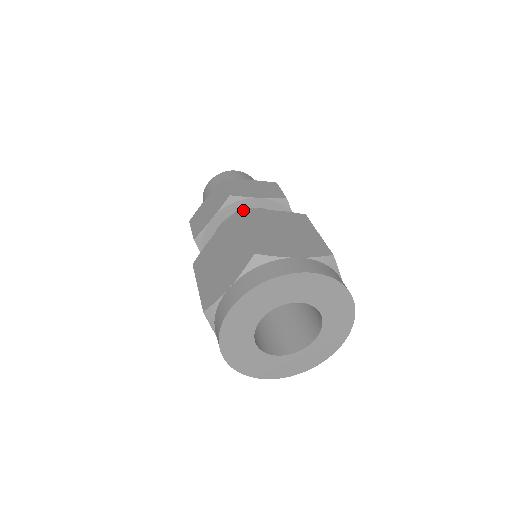
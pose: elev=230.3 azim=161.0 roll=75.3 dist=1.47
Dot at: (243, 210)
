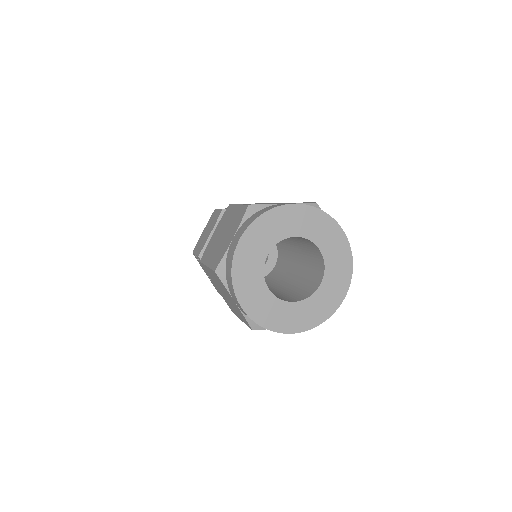
Dot at: occluded
